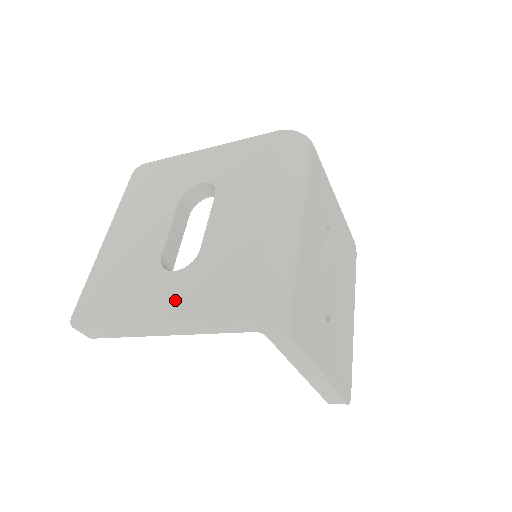
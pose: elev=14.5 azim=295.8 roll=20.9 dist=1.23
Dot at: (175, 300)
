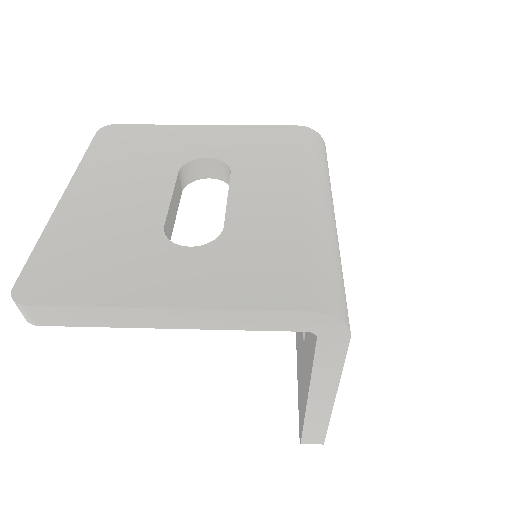
Dot at: (199, 281)
